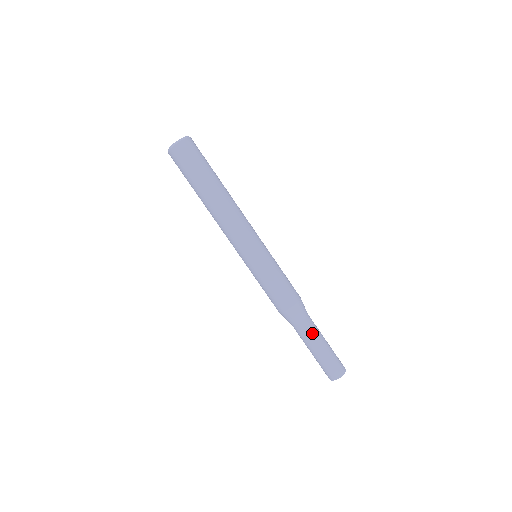
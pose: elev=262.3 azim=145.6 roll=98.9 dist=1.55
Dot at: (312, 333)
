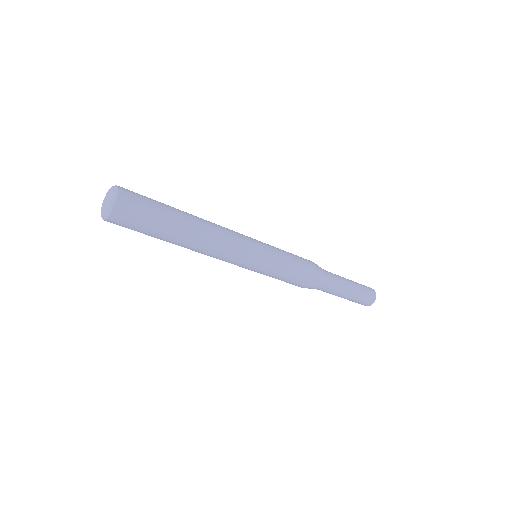
Dot at: (329, 293)
